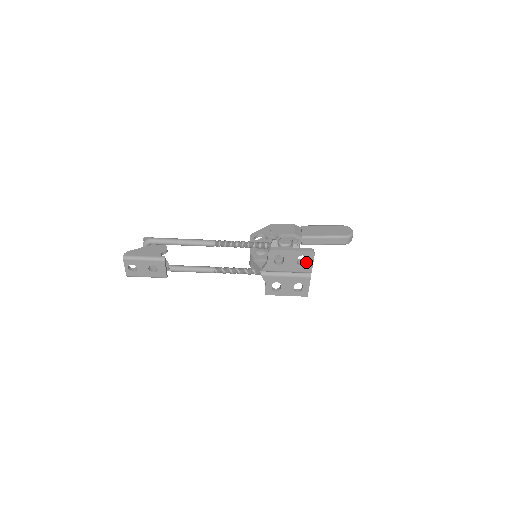
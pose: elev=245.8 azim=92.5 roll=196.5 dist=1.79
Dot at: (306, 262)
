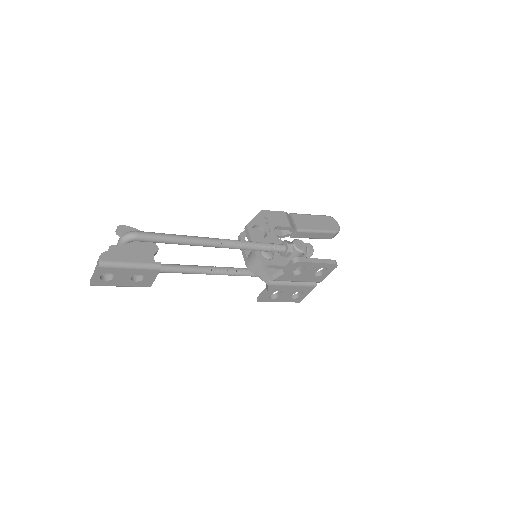
Dot at: (323, 273)
